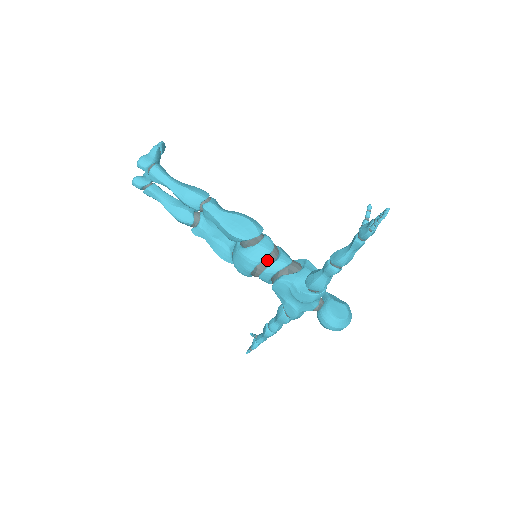
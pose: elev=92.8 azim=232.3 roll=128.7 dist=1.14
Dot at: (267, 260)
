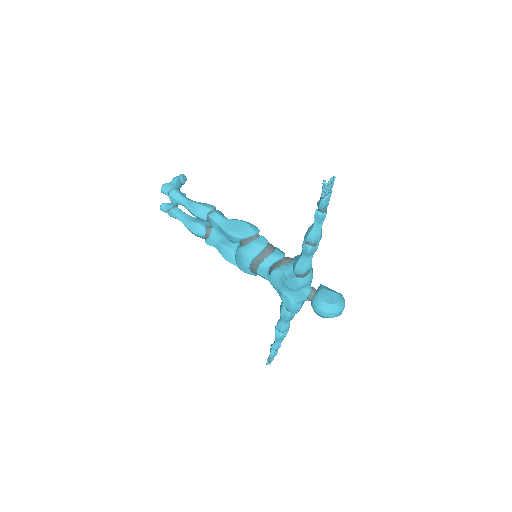
Dot at: (261, 255)
